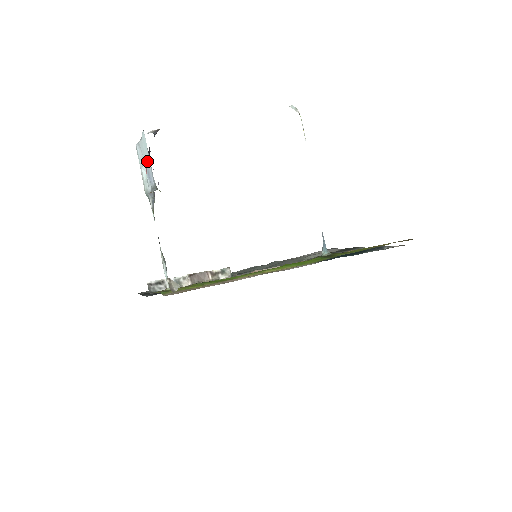
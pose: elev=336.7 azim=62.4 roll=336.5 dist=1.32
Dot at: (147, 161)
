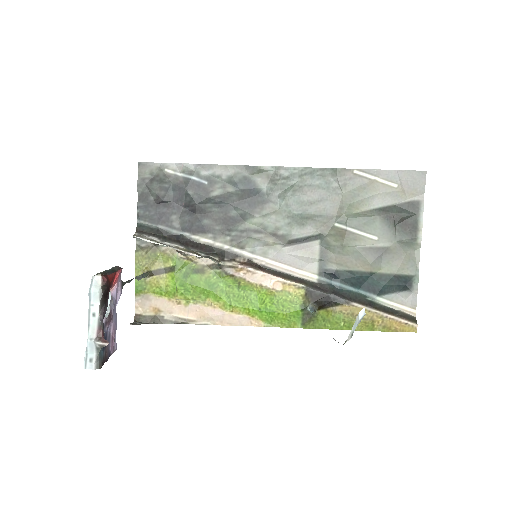
Dot at: occluded
